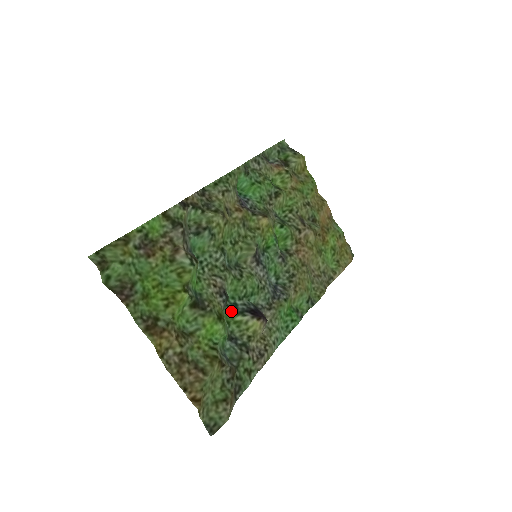
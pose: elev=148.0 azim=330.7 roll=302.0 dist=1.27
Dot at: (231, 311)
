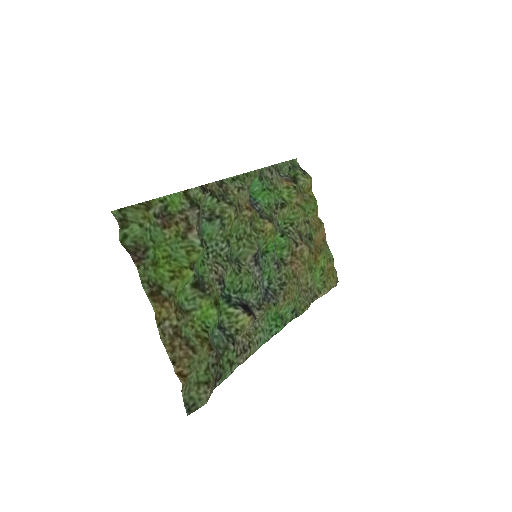
Dot at: (224, 302)
